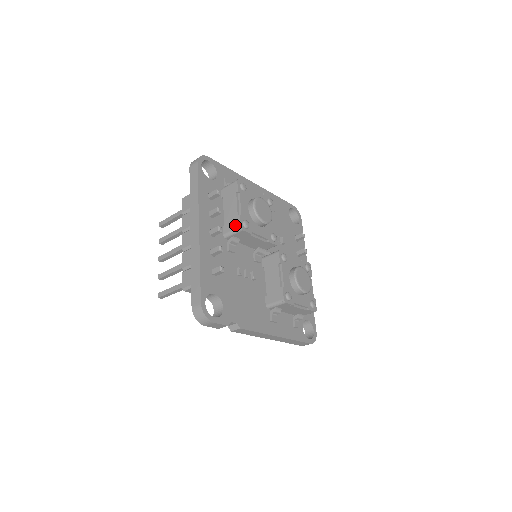
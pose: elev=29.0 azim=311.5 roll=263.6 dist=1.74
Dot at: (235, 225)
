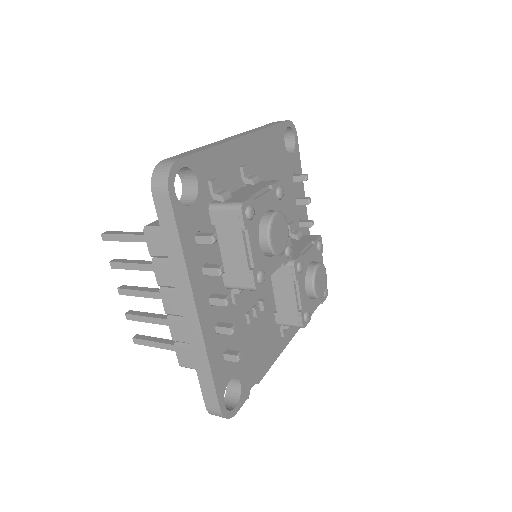
Dot at: (246, 283)
